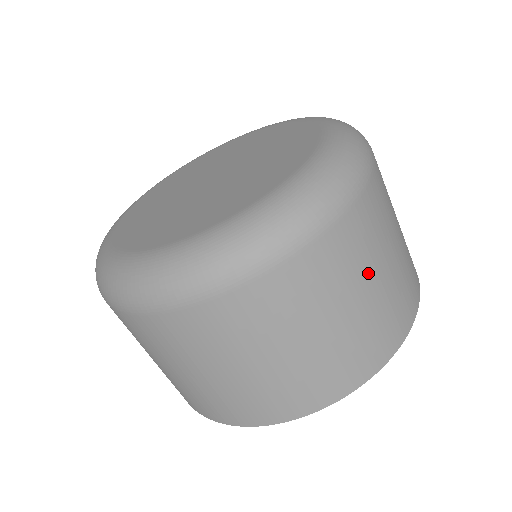
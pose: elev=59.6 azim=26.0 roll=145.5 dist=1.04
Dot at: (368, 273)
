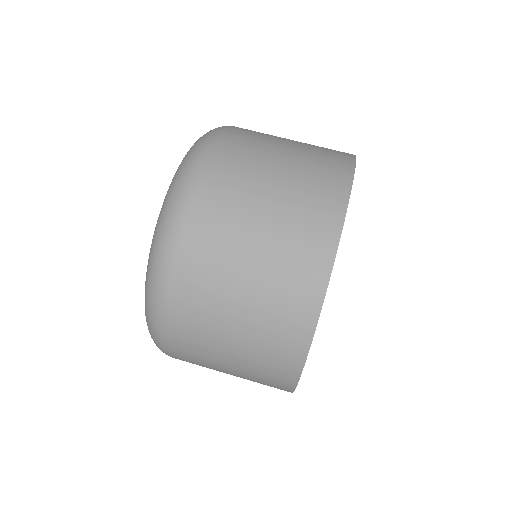
Dot at: (266, 165)
